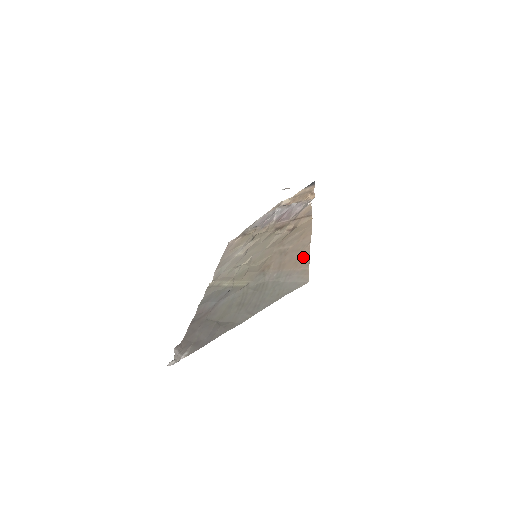
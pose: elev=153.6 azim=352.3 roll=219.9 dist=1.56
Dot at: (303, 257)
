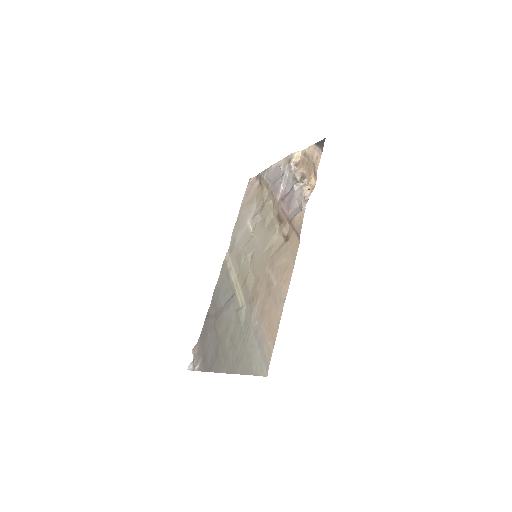
Dot at: (275, 324)
